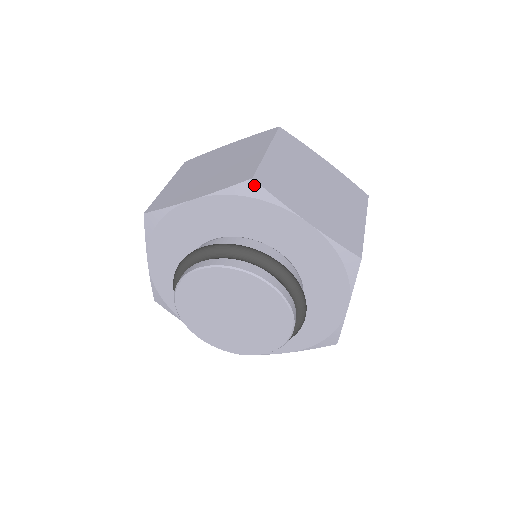
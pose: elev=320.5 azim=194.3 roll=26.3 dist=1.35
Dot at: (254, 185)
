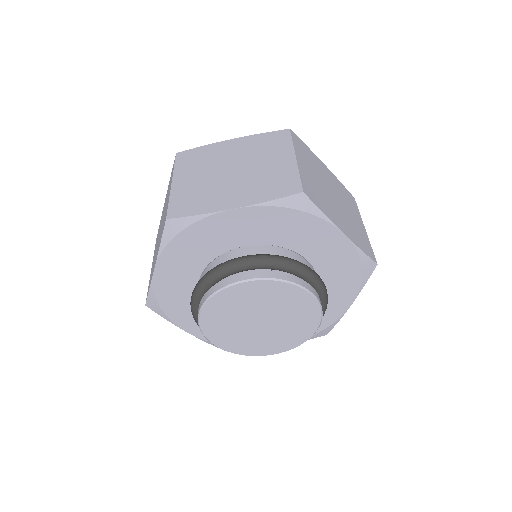
Dot at: (303, 198)
